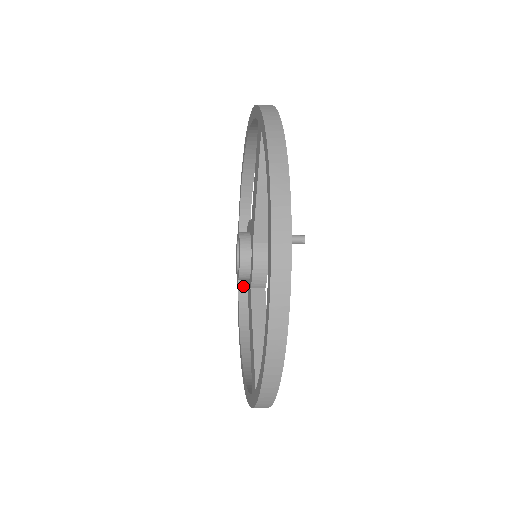
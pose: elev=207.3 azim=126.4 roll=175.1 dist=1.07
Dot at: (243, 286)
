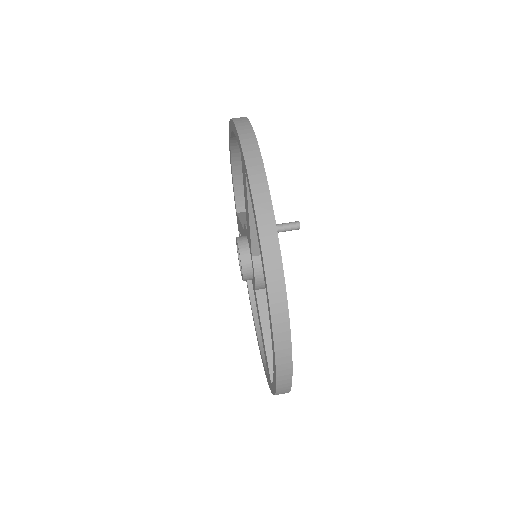
Dot at: occluded
